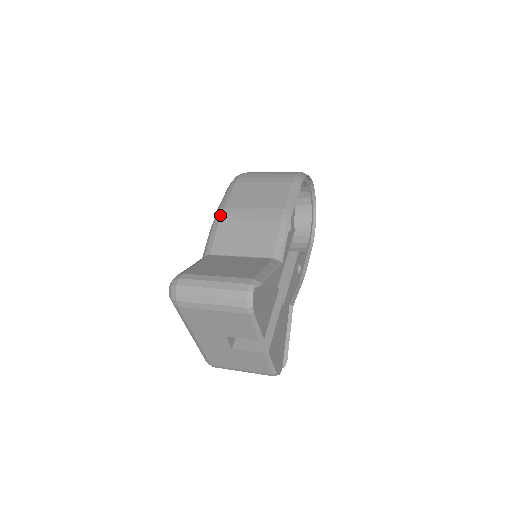
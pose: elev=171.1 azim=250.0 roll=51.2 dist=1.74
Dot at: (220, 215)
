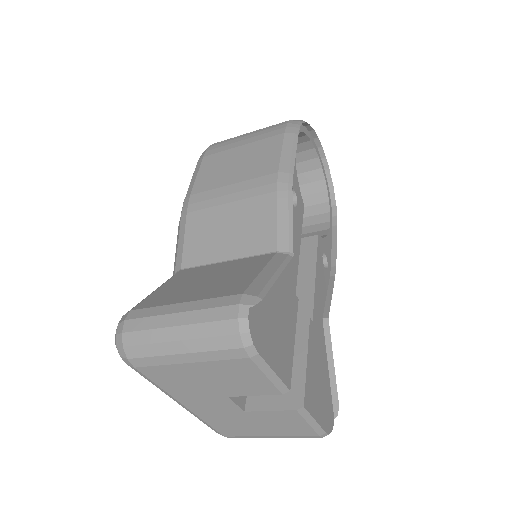
Dot at: (186, 207)
